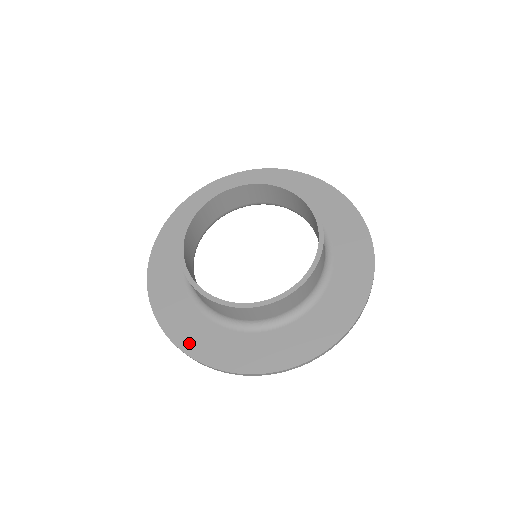
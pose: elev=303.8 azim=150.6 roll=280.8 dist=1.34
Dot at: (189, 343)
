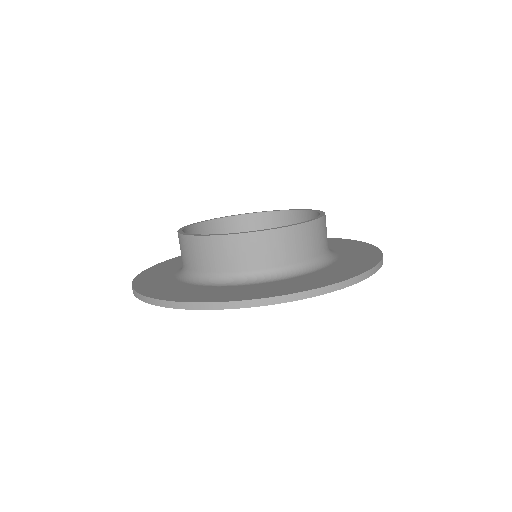
Dot at: (143, 281)
